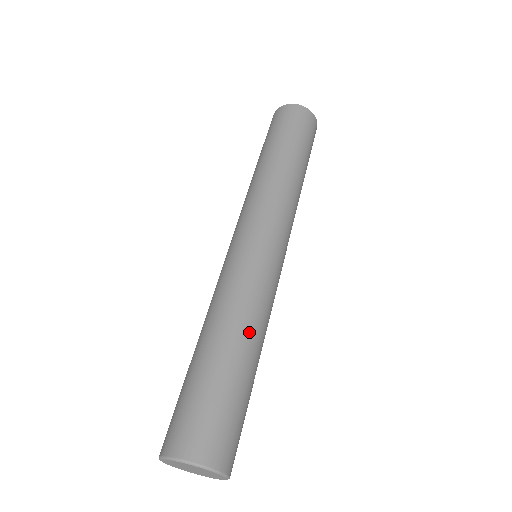
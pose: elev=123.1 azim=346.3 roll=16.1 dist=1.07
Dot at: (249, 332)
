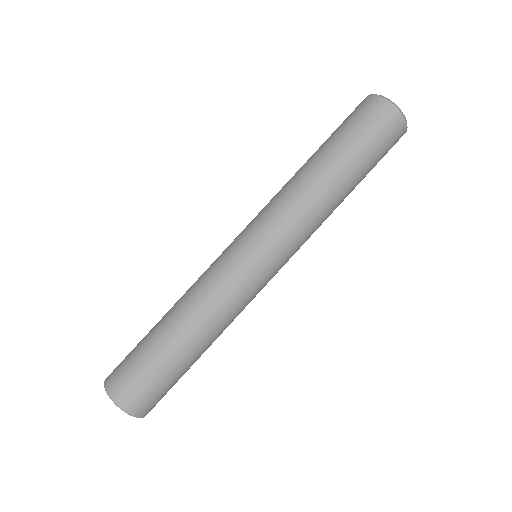
Dot at: (205, 333)
